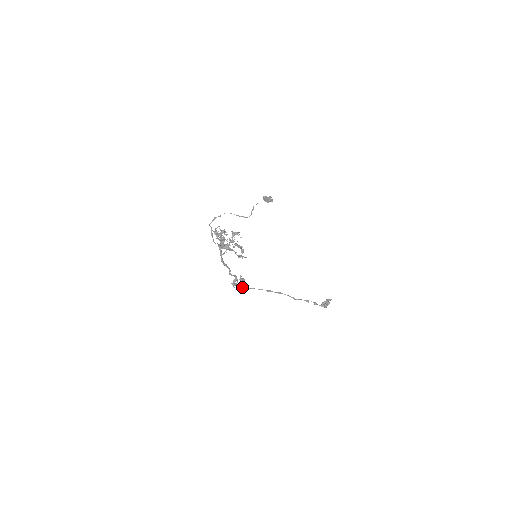
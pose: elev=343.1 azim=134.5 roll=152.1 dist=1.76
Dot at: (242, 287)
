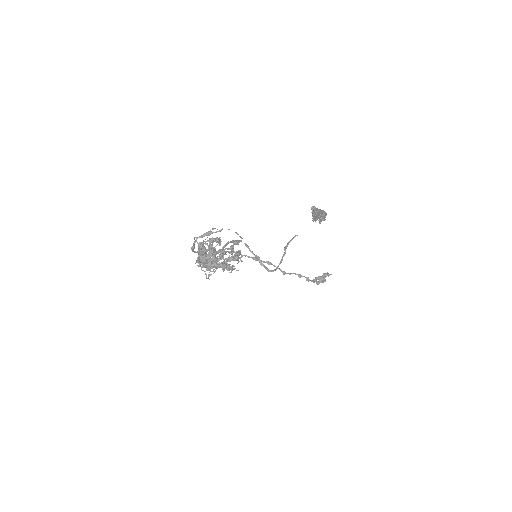
Dot at: occluded
